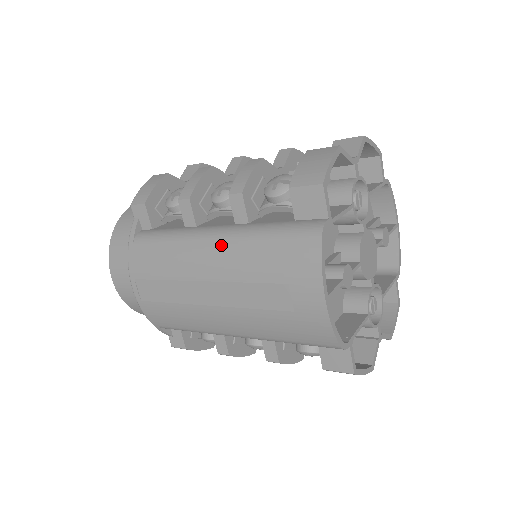
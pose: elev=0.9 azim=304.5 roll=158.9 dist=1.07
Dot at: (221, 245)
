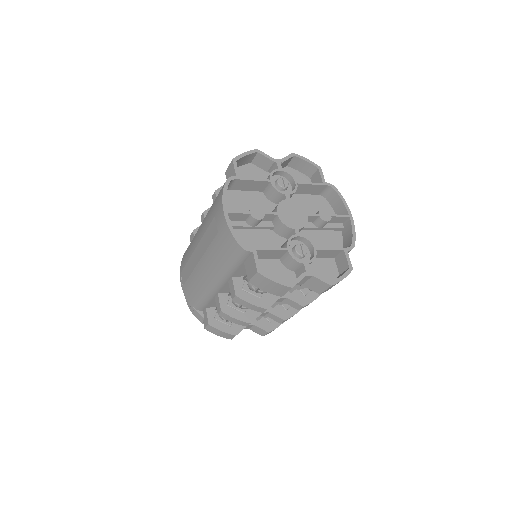
Dot at: (203, 221)
